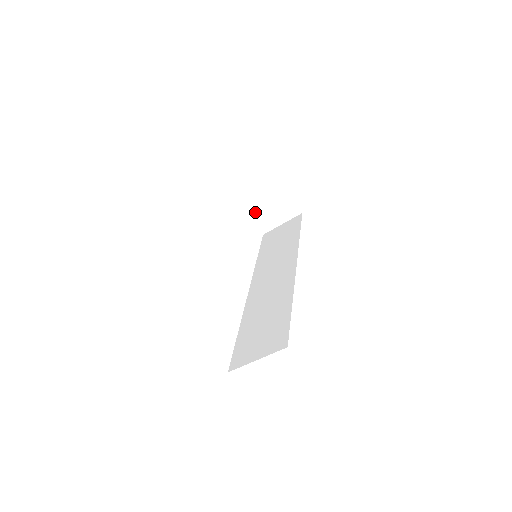
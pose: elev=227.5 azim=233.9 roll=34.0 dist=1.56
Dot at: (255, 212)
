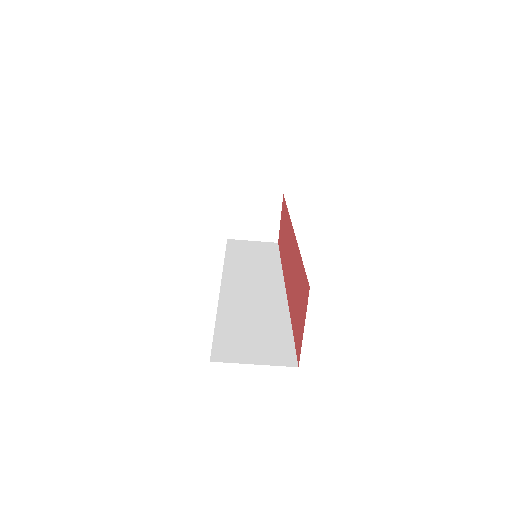
Dot at: (237, 213)
